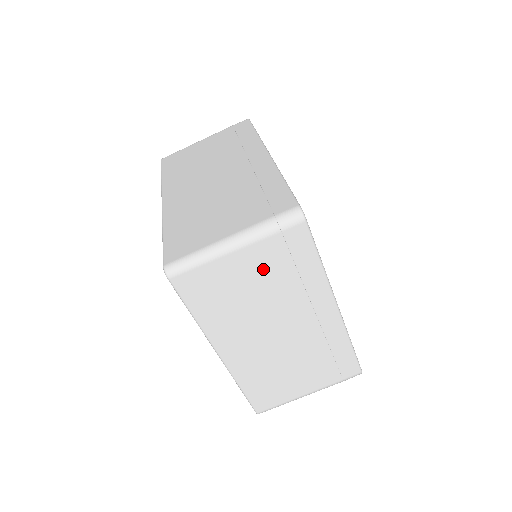
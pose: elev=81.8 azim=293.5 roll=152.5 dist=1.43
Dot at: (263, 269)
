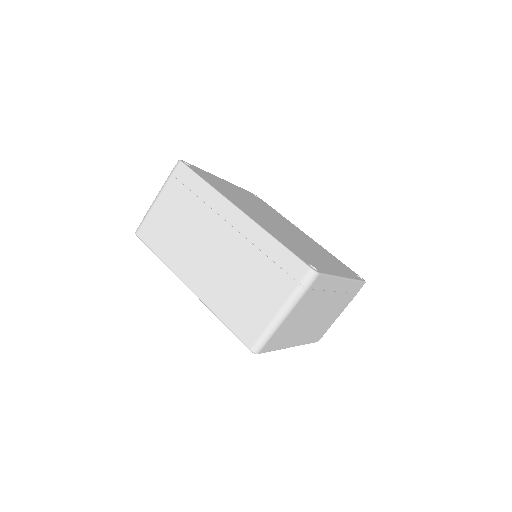
Dot at: (304, 307)
